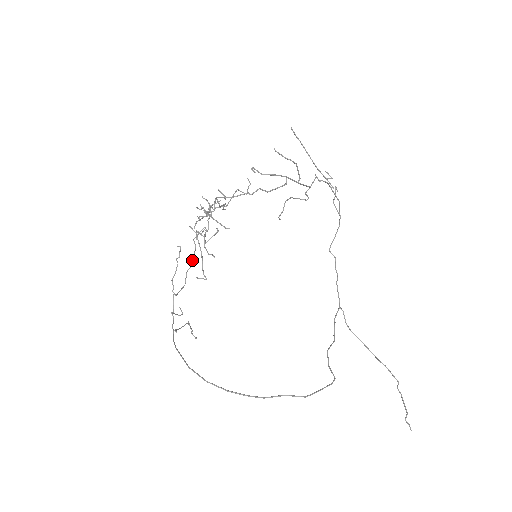
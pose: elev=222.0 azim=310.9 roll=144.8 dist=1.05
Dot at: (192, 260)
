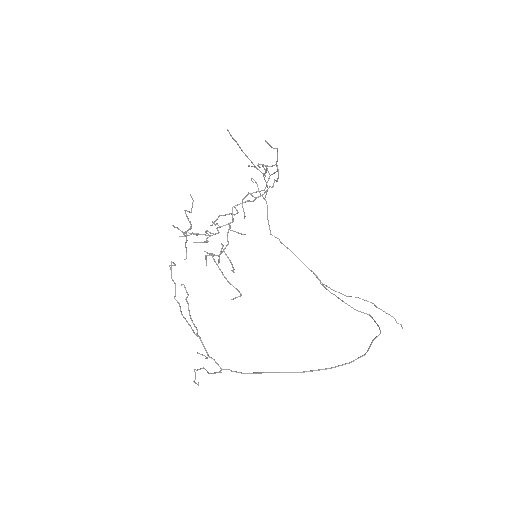
Dot at: occluded
